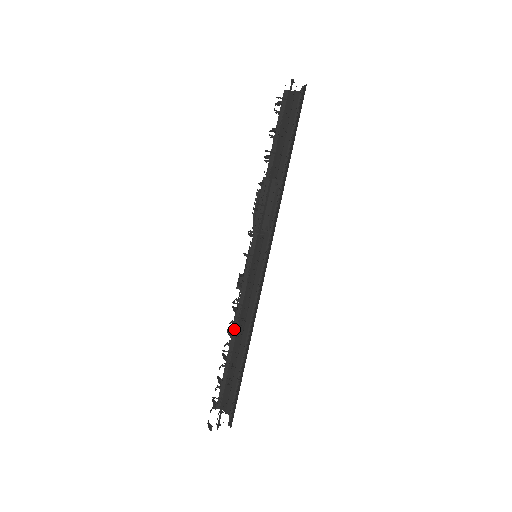
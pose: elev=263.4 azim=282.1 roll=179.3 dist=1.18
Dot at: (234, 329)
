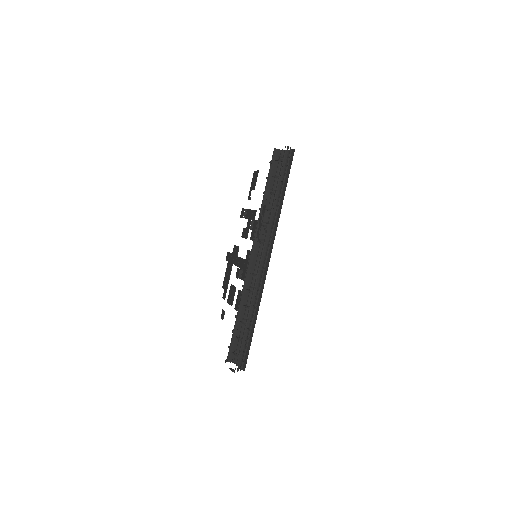
Dot at: (240, 306)
